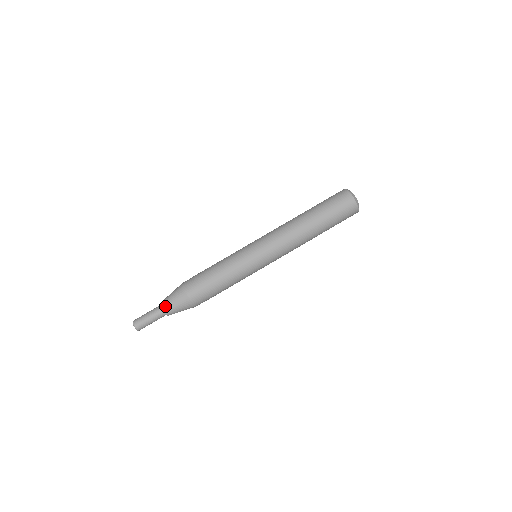
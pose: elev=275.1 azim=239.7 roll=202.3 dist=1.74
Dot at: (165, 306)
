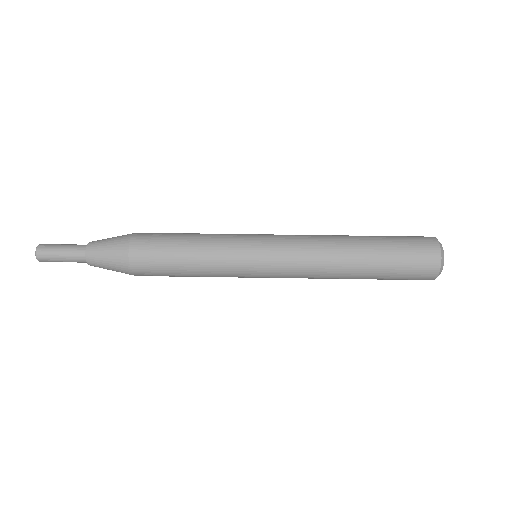
Dot at: (94, 242)
